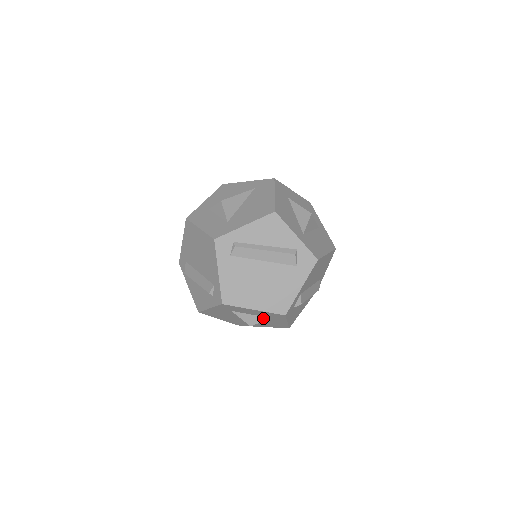
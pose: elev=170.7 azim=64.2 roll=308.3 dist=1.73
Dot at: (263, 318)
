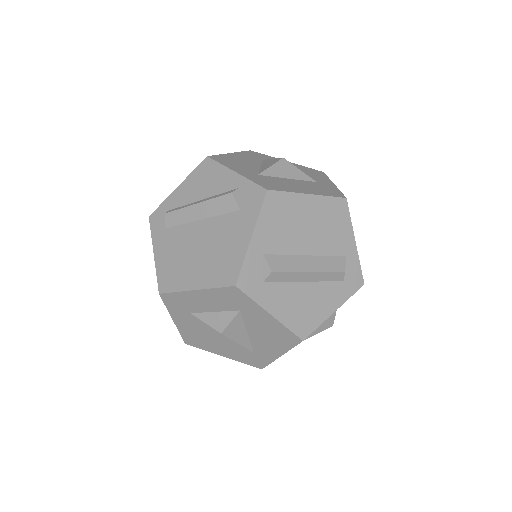
Dot at: (231, 314)
